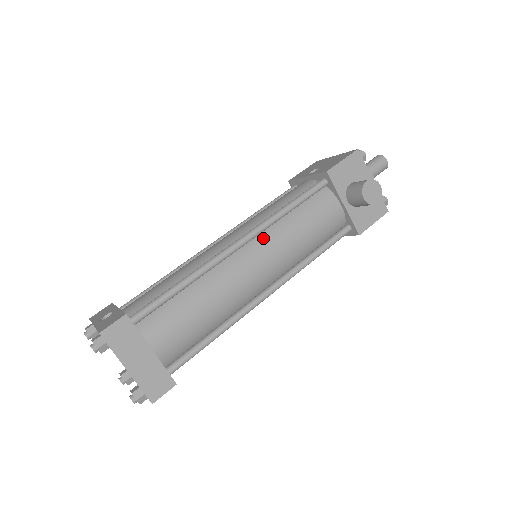
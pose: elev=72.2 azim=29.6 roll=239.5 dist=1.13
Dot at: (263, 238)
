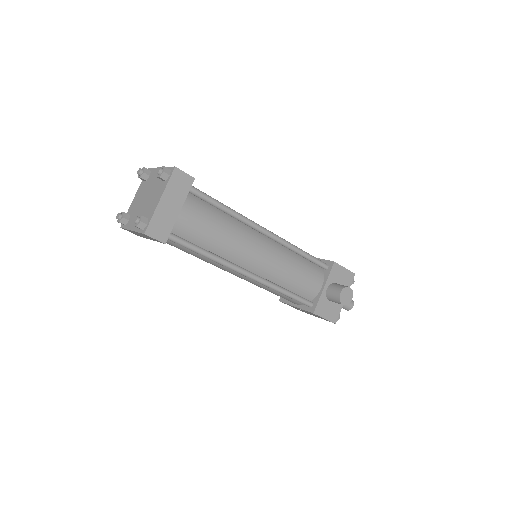
Dot at: (277, 247)
